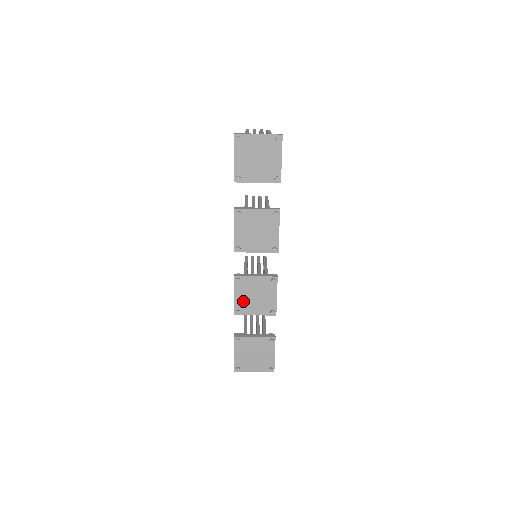
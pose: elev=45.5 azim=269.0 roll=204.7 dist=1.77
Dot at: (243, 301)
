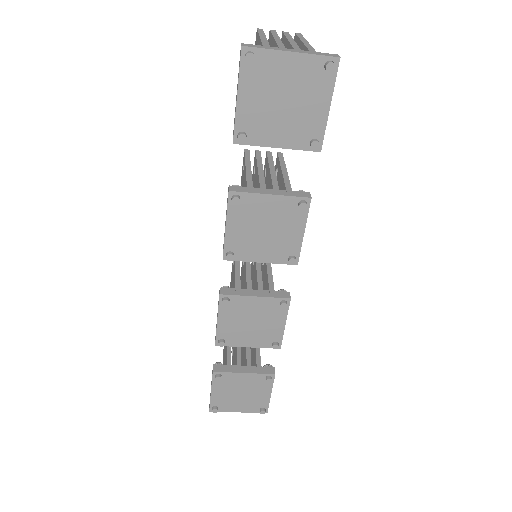
Dot at: (231, 328)
